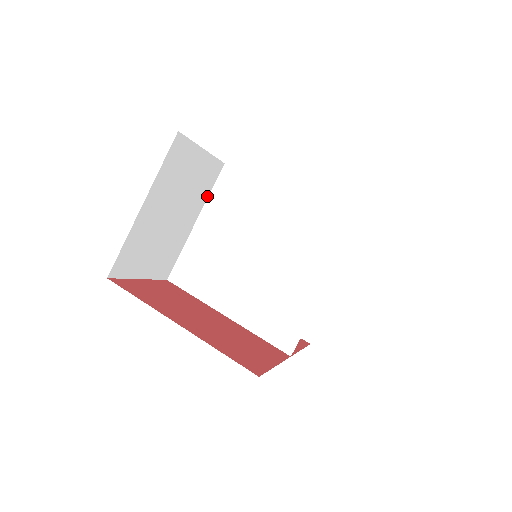
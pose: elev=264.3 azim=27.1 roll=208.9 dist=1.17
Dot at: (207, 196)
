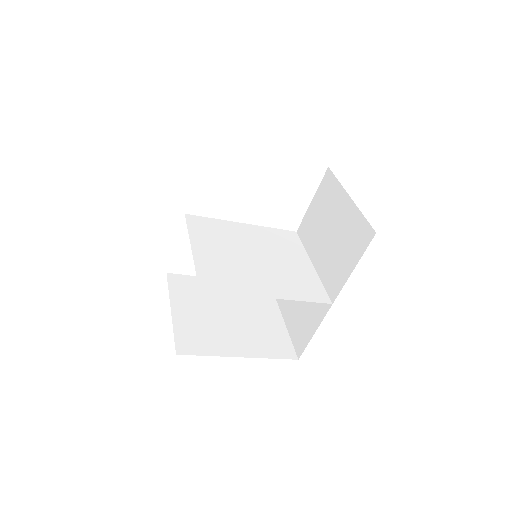
Dot at: (188, 231)
